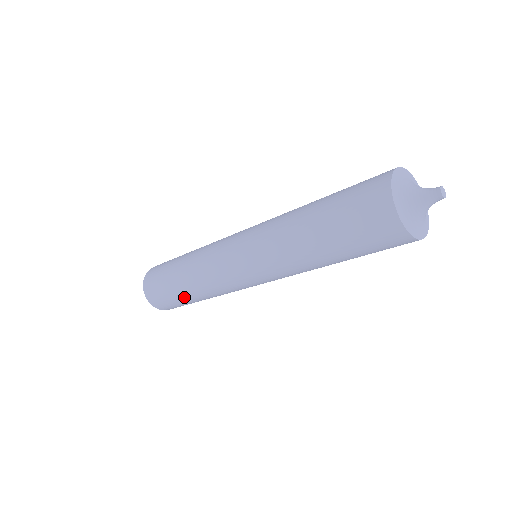
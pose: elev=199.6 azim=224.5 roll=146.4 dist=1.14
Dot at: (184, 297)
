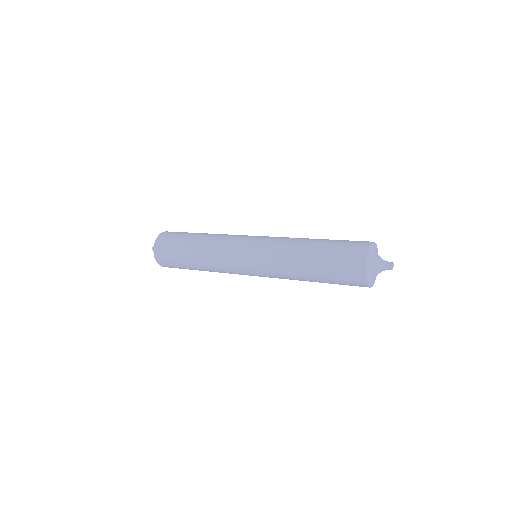
Dot at: (190, 267)
